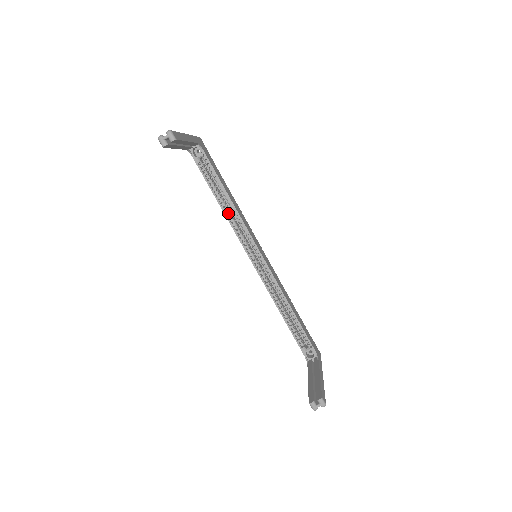
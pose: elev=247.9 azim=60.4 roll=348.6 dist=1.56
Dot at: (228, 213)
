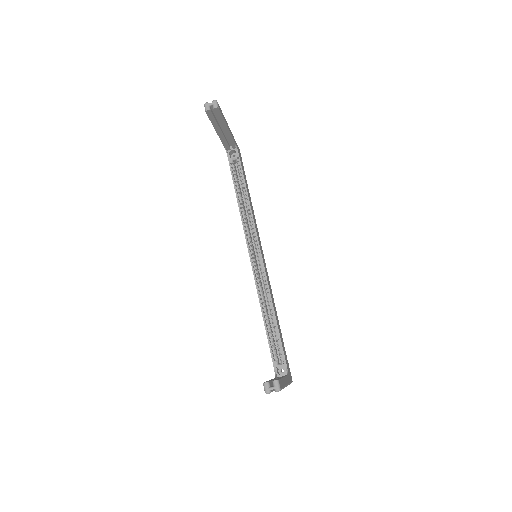
Dot at: (243, 211)
